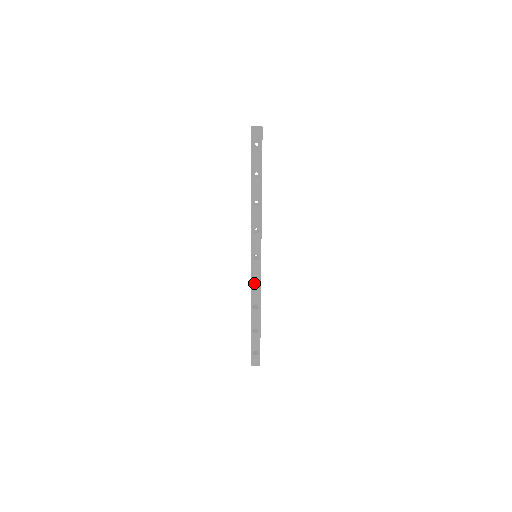
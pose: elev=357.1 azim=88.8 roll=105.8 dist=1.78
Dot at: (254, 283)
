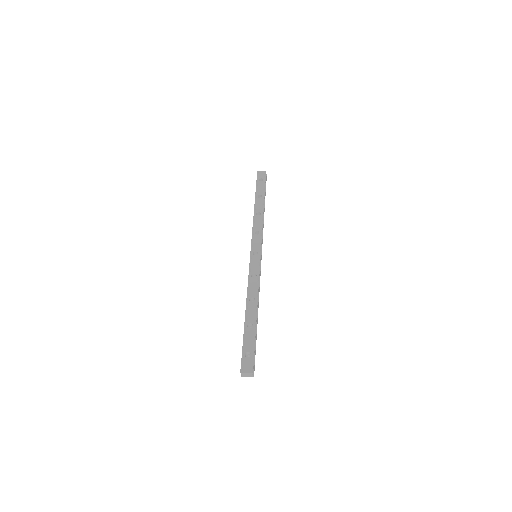
Dot at: (252, 279)
